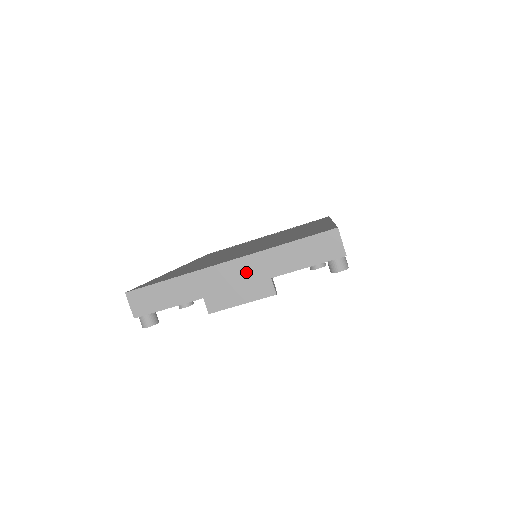
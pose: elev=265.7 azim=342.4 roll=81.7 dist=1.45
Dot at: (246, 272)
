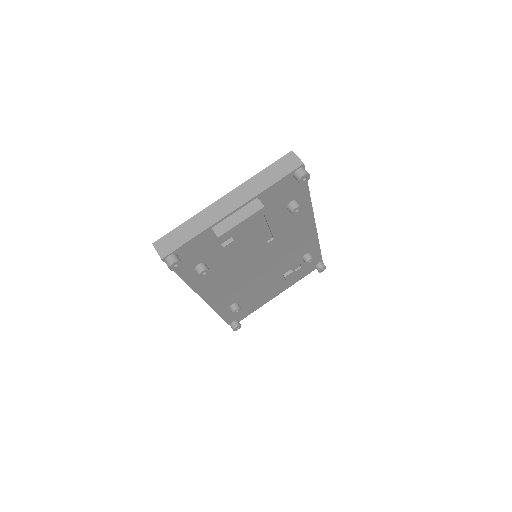
Dot at: (238, 198)
